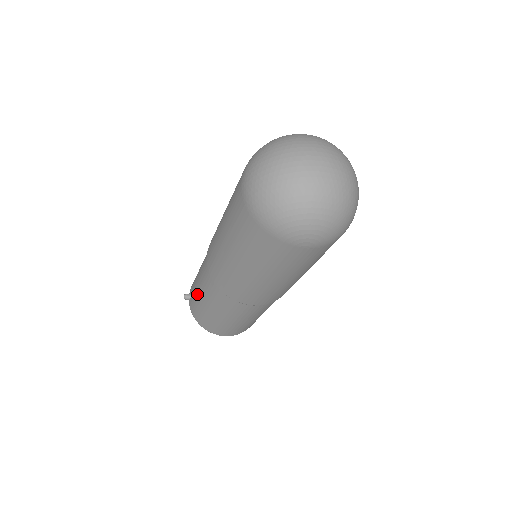
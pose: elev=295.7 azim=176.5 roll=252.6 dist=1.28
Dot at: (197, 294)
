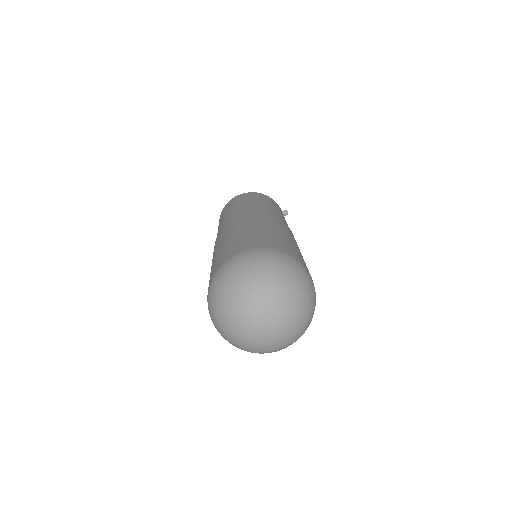
Dot at: occluded
